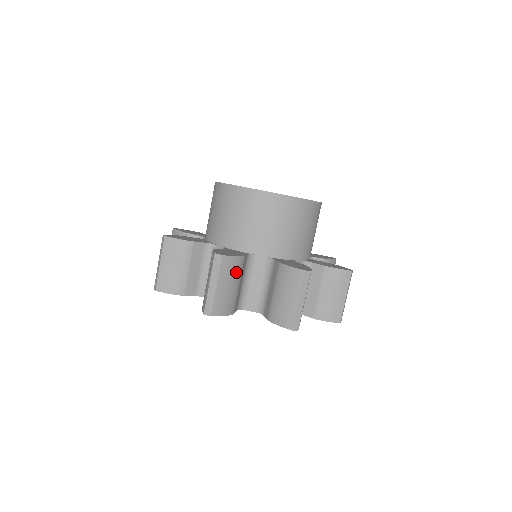
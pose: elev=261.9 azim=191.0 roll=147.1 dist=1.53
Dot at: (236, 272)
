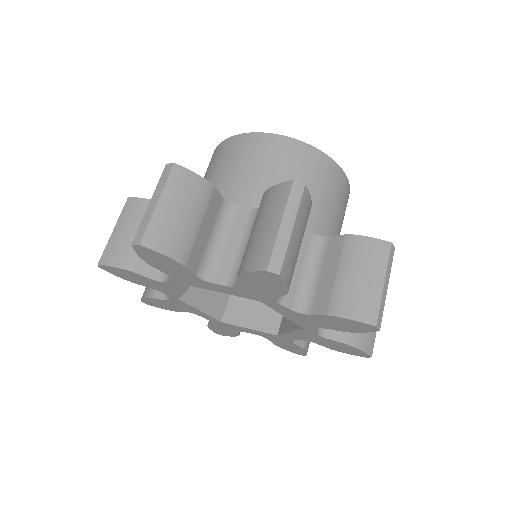
Dot at: (195, 198)
